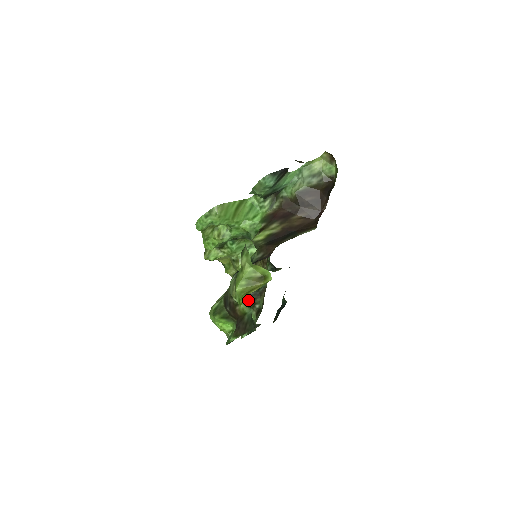
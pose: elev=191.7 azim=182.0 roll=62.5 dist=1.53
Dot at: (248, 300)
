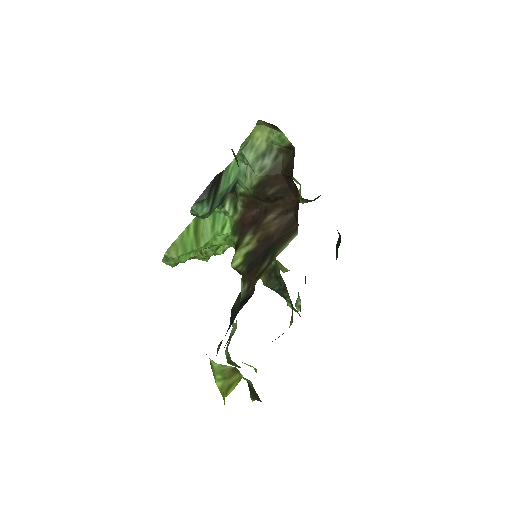
Dot at: occluded
